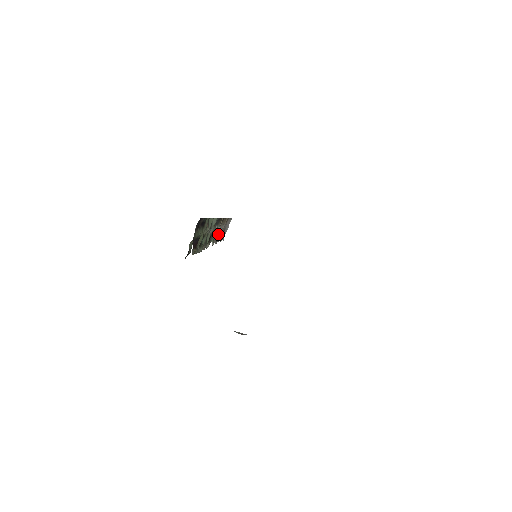
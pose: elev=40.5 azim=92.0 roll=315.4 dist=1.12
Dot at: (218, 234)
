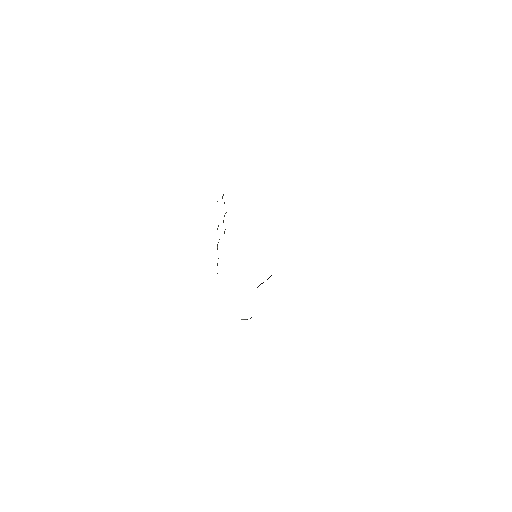
Dot at: occluded
